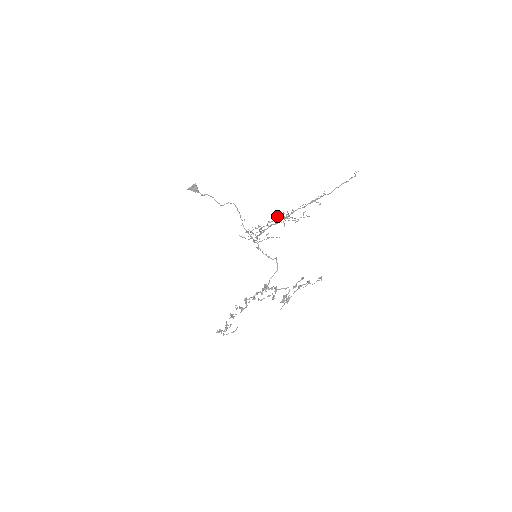
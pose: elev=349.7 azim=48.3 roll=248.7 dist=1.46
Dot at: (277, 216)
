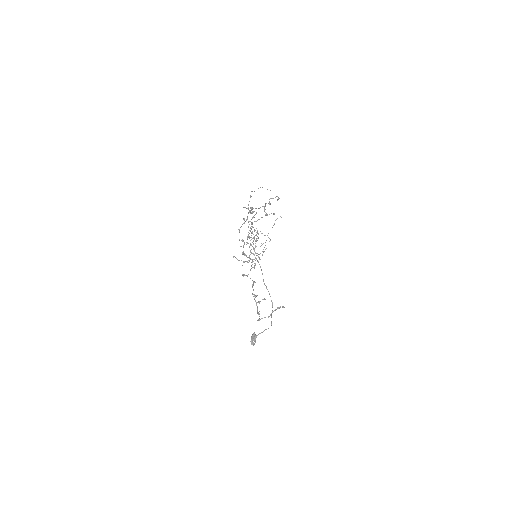
Dot at: occluded
